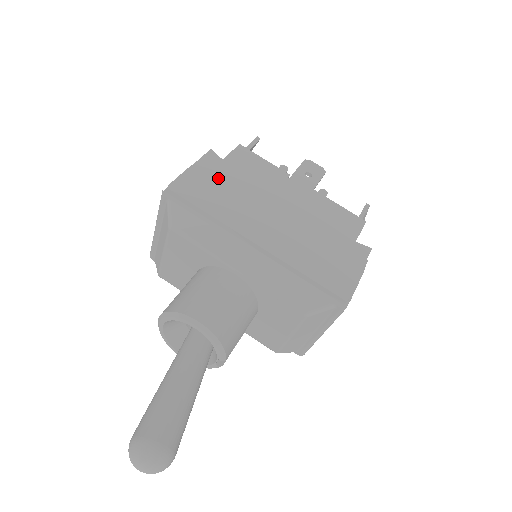
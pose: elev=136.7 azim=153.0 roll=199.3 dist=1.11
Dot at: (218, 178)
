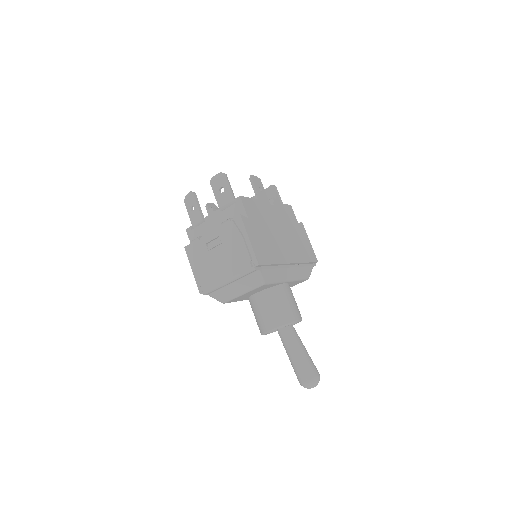
Dot at: (258, 235)
